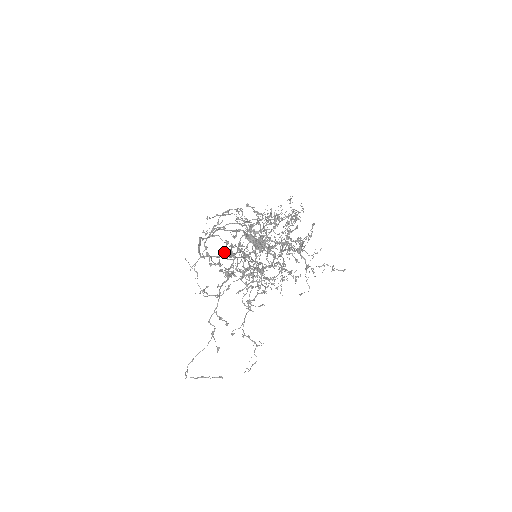
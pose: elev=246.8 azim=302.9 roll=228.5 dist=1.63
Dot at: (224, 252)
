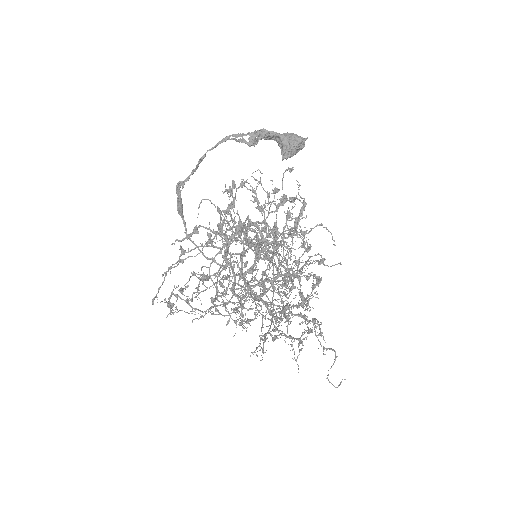
Dot at: (218, 212)
